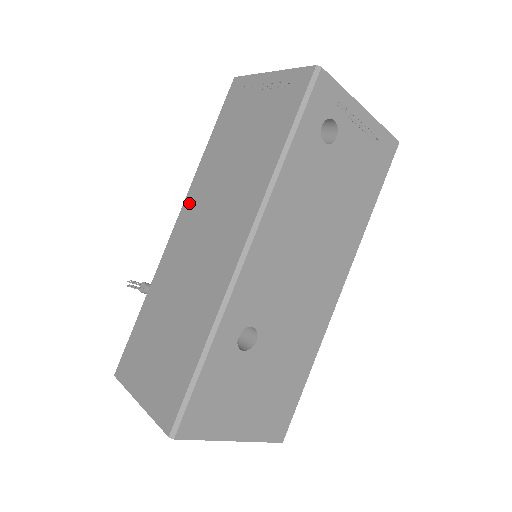
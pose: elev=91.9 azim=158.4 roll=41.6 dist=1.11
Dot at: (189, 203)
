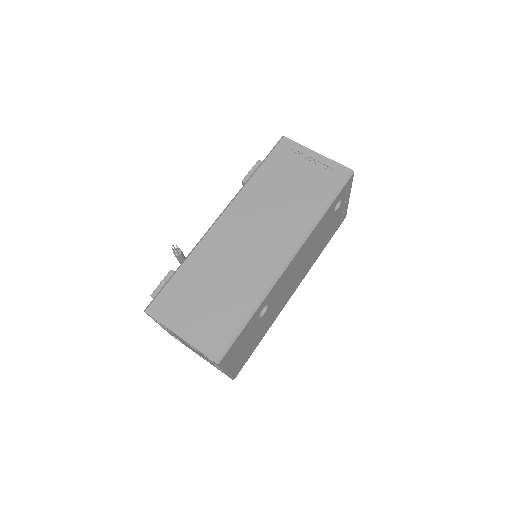
Dot at: (236, 208)
